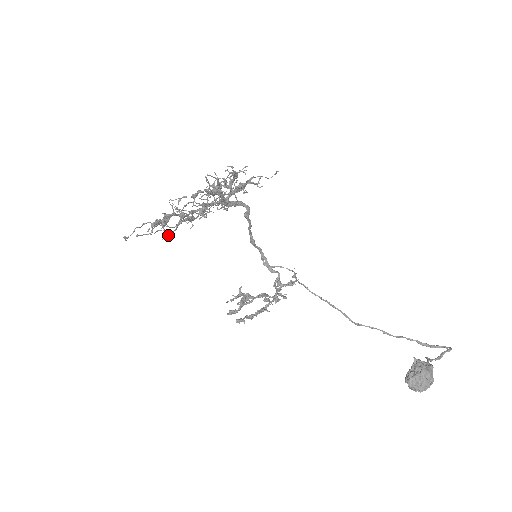
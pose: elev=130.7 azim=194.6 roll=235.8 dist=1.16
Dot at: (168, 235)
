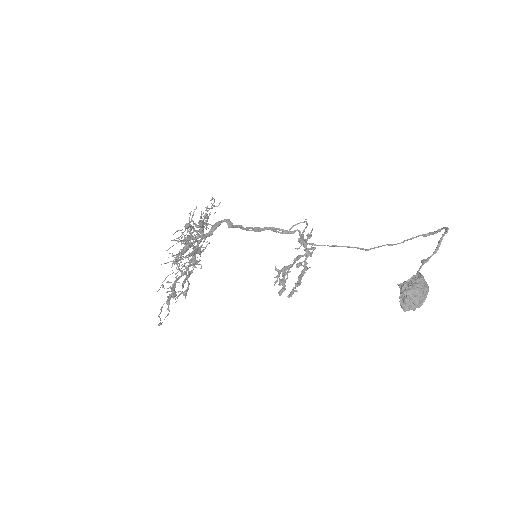
Dot at: (186, 293)
